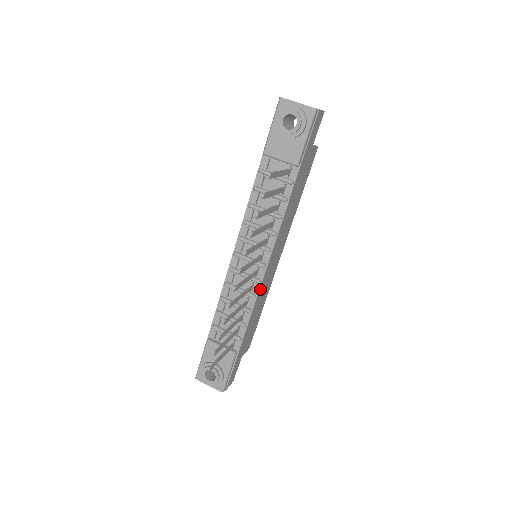
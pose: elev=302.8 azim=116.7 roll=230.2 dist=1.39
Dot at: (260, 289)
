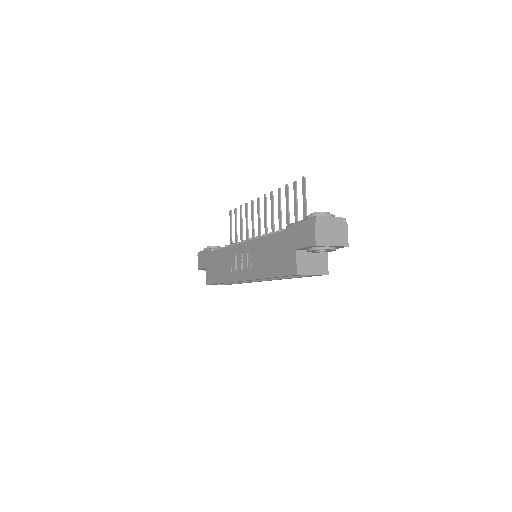
Dot at: occluded
